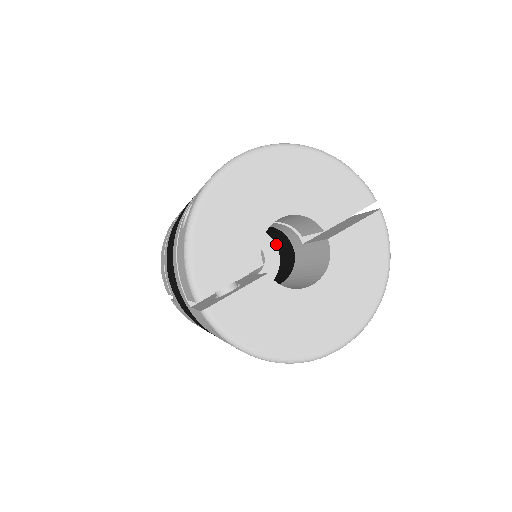
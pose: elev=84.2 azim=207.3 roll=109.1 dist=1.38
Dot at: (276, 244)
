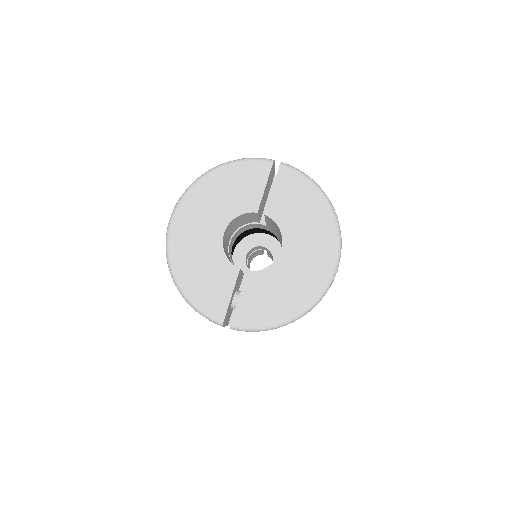
Dot at: (266, 234)
